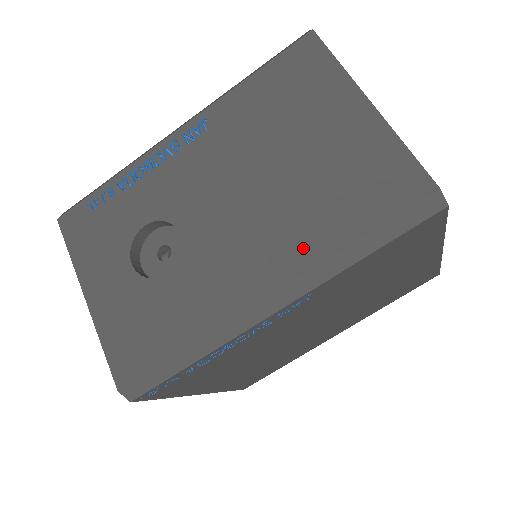
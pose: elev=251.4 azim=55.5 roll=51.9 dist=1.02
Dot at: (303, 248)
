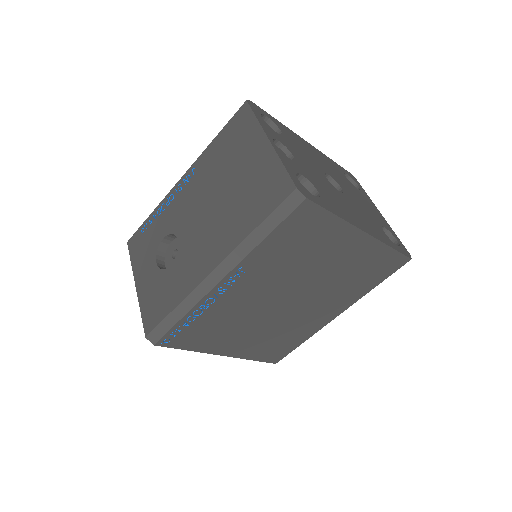
Dot at: (231, 238)
